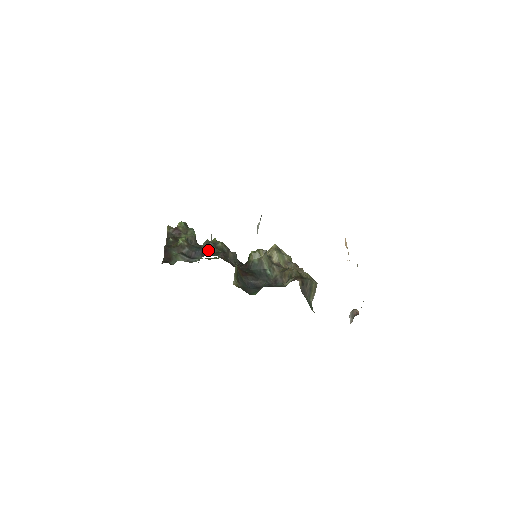
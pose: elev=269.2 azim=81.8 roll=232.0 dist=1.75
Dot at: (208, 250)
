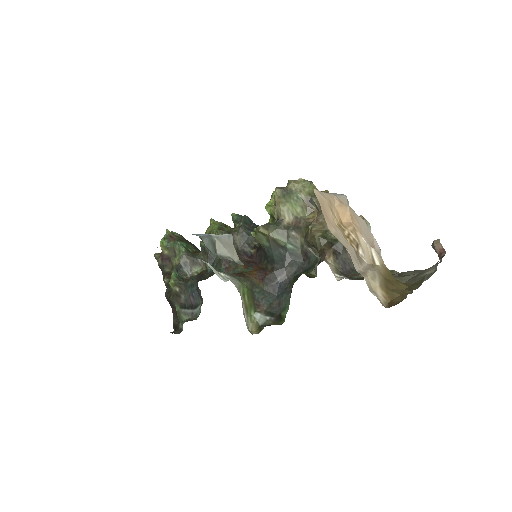
Dot at: (200, 293)
